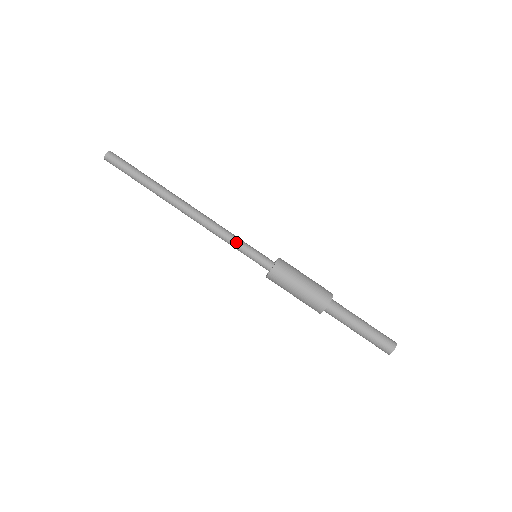
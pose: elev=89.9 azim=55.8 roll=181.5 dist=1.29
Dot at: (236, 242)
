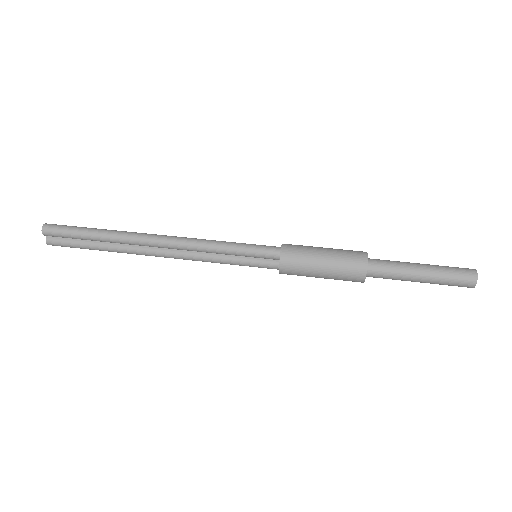
Dot at: (226, 243)
